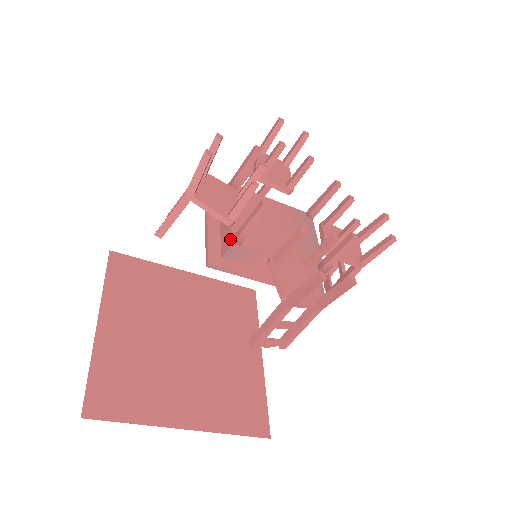
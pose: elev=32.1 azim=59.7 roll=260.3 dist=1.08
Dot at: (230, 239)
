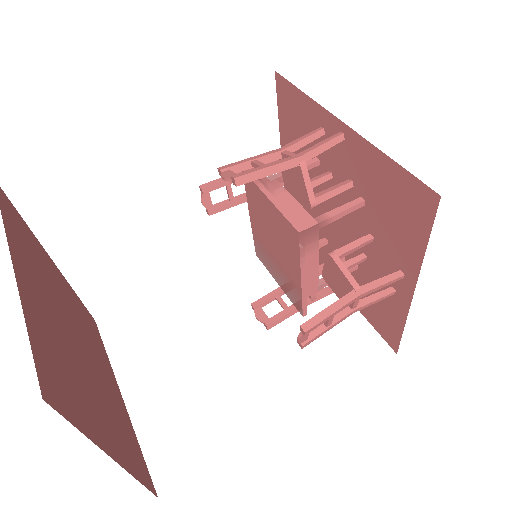
Dot at: (311, 219)
